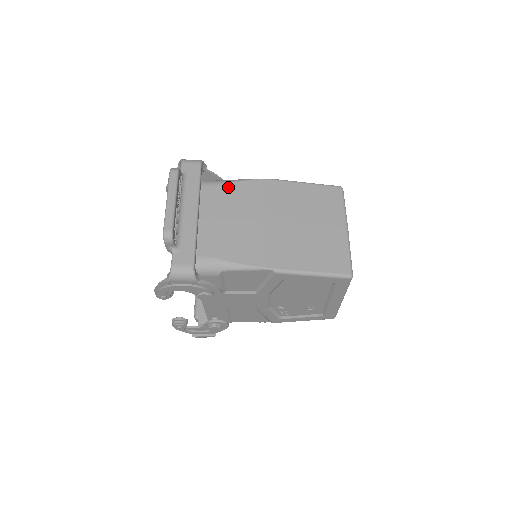
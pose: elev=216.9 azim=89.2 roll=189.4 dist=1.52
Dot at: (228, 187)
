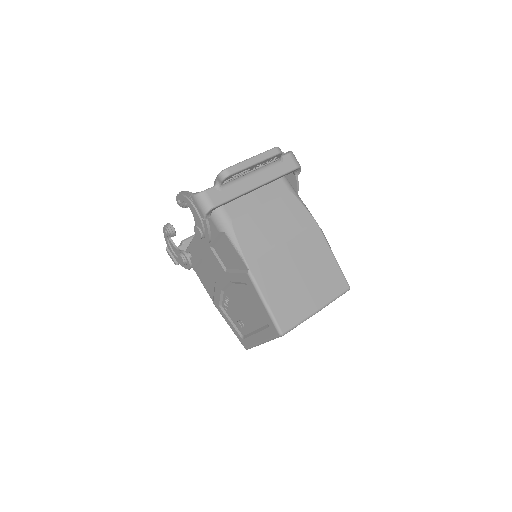
Dot at: (293, 199)
